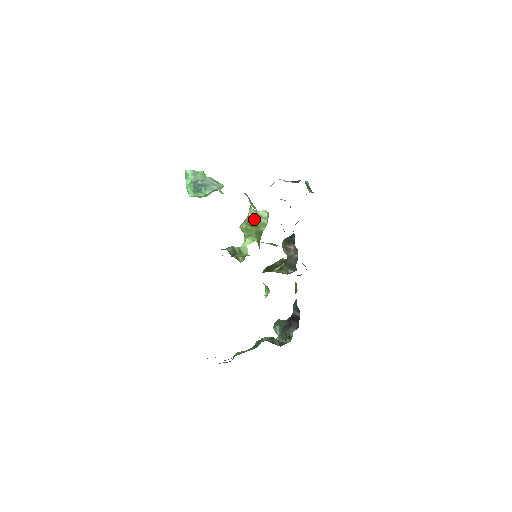
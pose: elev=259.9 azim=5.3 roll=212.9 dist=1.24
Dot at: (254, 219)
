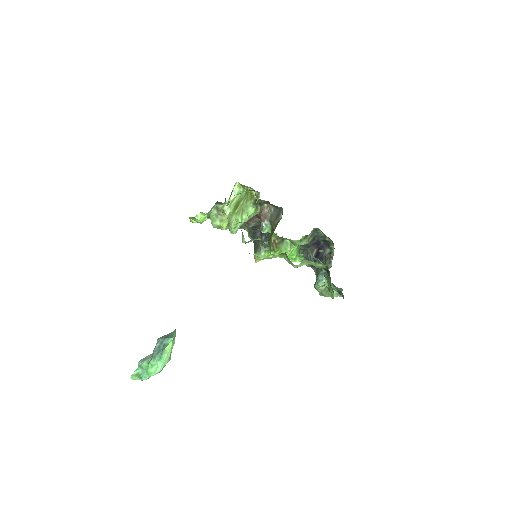
Dot at: (234, 205)
